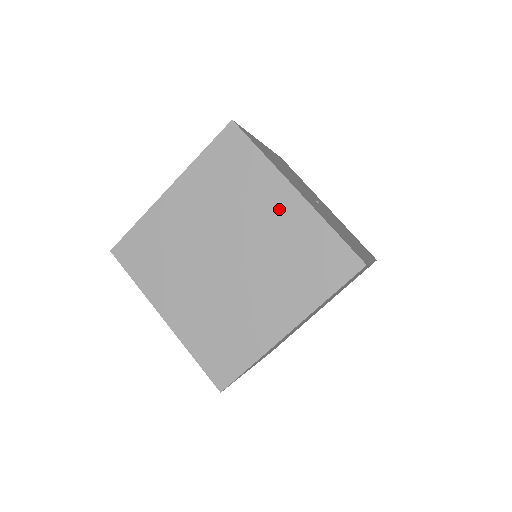
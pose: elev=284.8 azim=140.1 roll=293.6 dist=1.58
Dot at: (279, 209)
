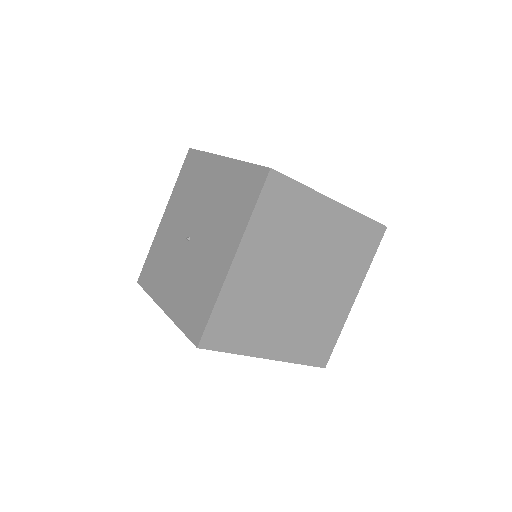
Dot at: occluded
